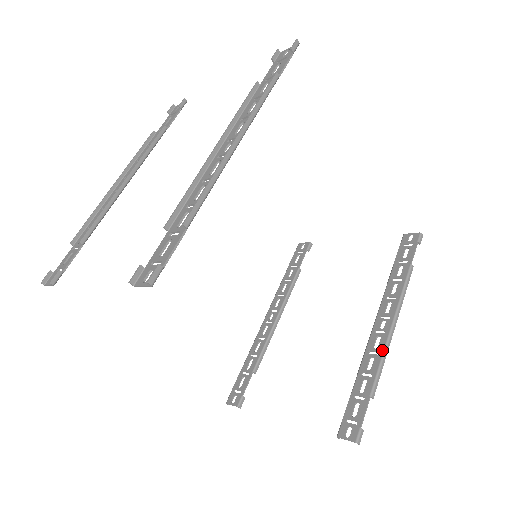
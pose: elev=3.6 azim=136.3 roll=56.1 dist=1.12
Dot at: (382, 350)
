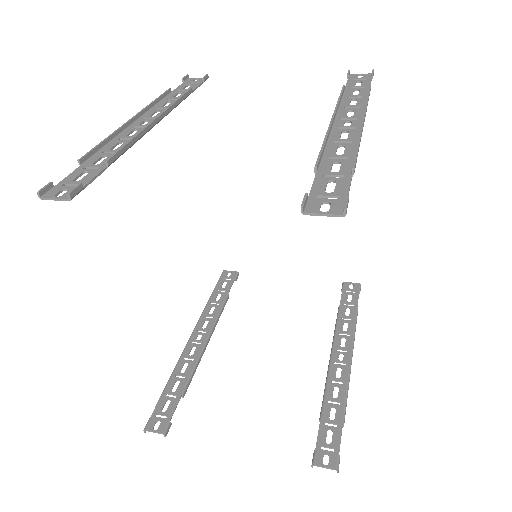
Dot at: (346, 380)
